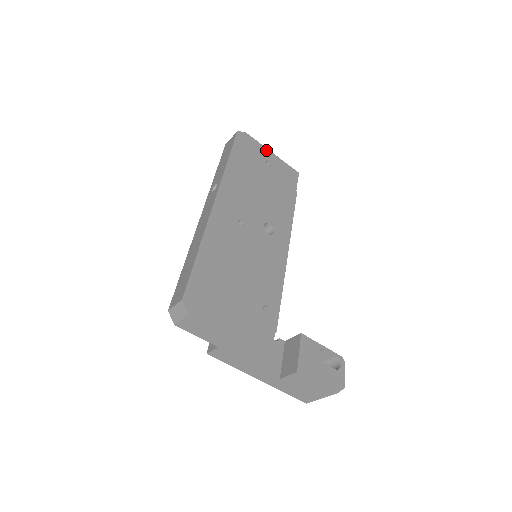
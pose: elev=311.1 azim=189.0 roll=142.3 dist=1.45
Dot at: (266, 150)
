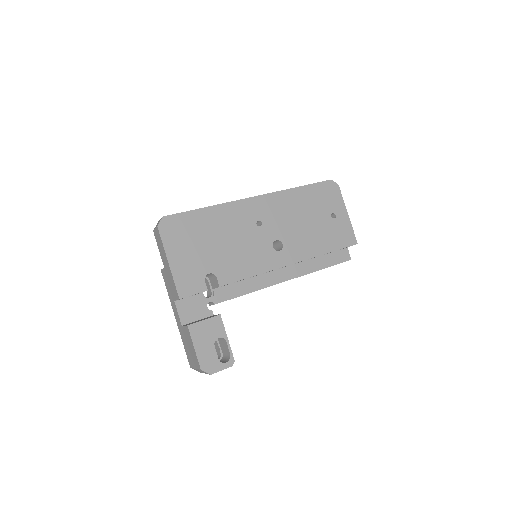
Dot at: (344, 208)
